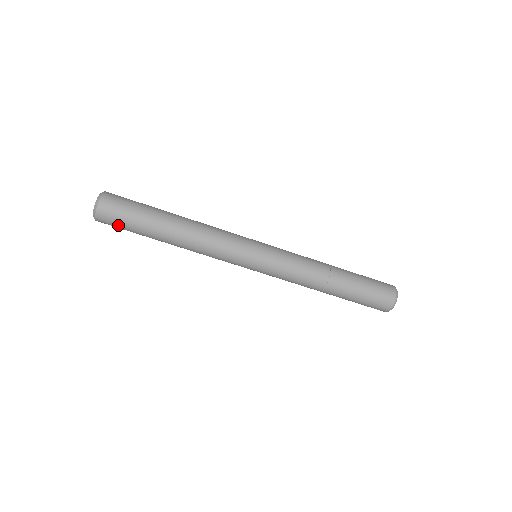
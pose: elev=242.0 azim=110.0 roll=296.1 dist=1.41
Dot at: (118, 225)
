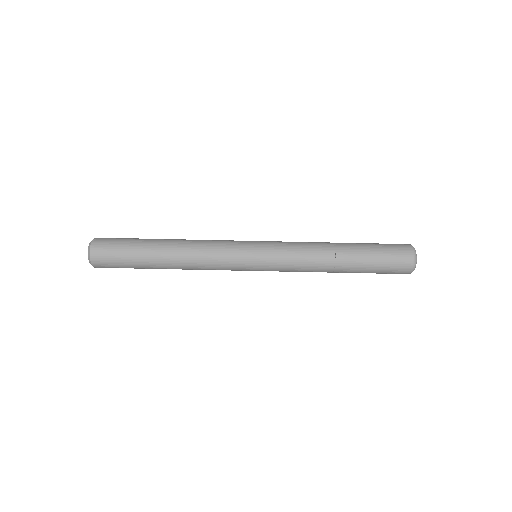
Dot at: occluded
